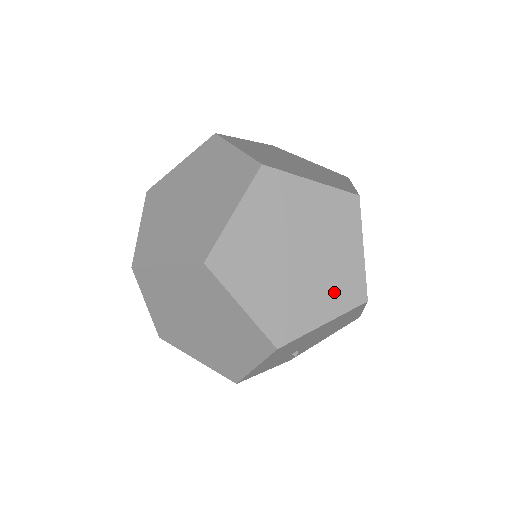
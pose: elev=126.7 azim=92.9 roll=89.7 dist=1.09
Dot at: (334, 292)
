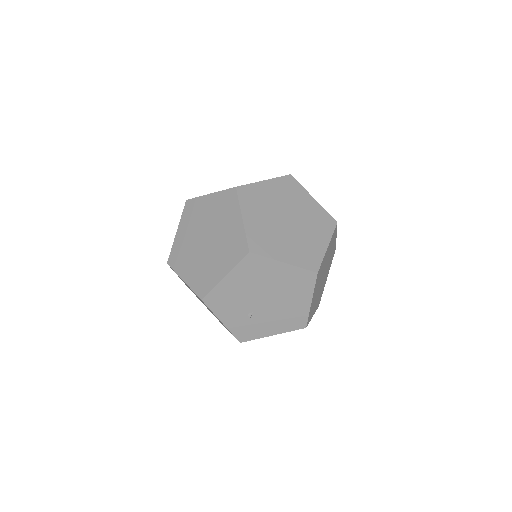
Dot at: (299, 252)
